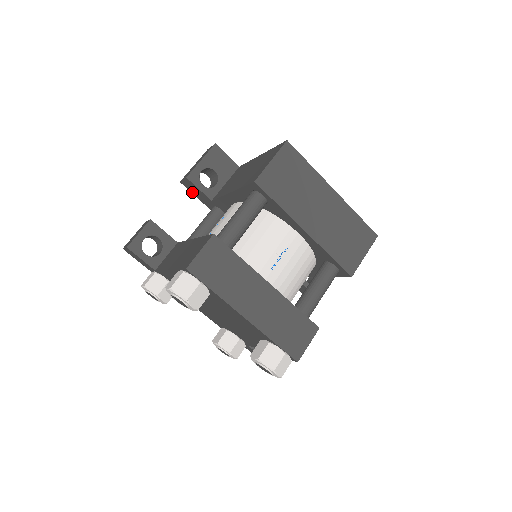
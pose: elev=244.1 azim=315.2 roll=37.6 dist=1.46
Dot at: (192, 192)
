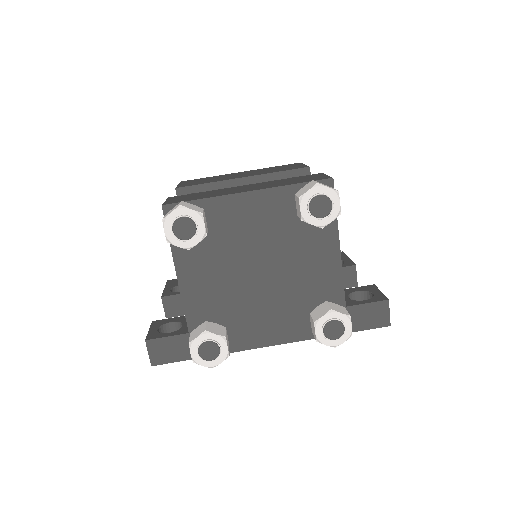
Dot at: (182, 314)
